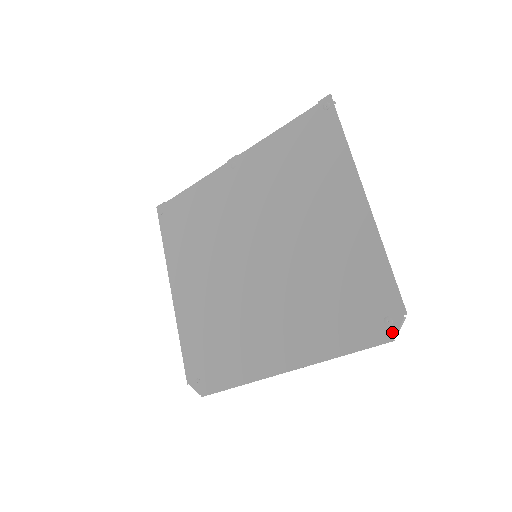
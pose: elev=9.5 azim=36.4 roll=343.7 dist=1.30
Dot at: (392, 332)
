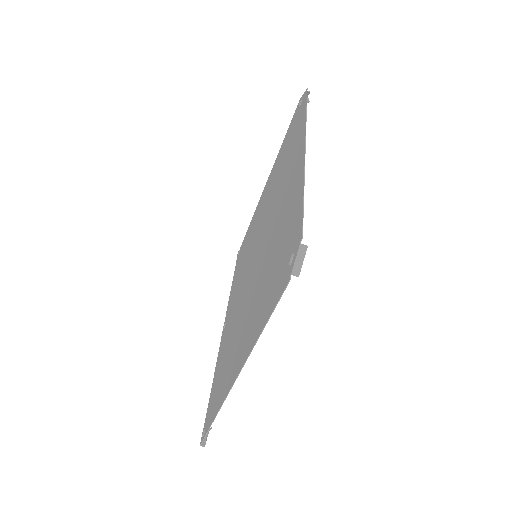
Dot at: (304, 95)
